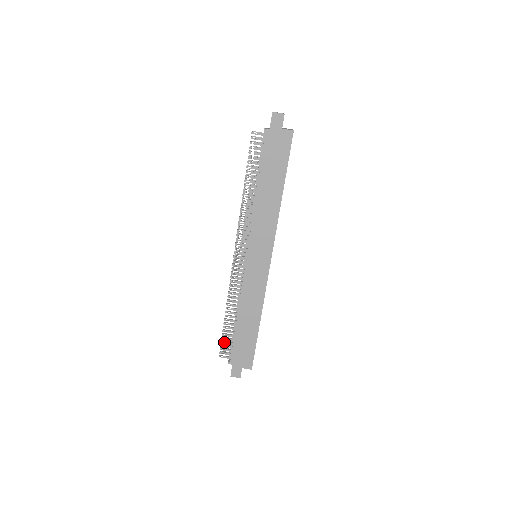
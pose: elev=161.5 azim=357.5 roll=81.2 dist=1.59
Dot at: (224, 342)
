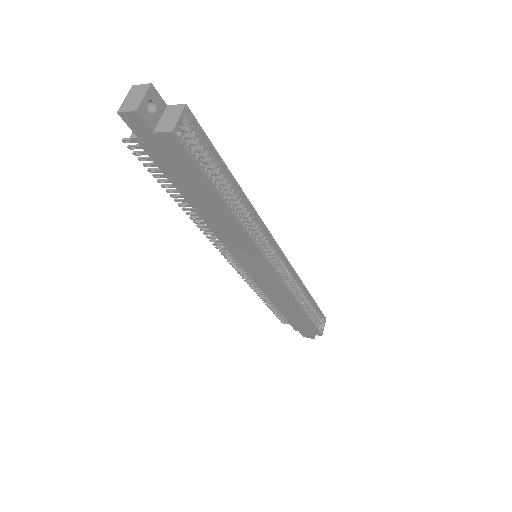
Dot at: occluded
